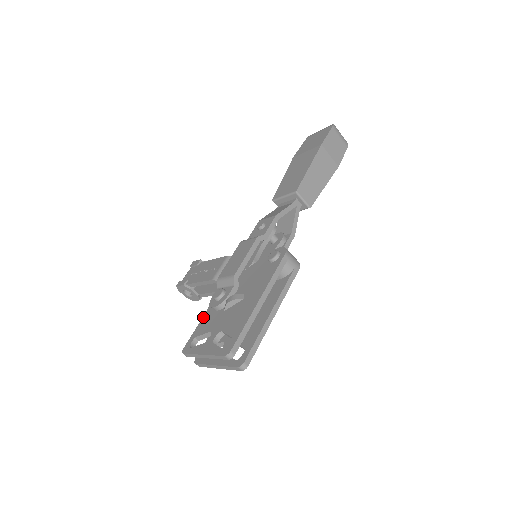
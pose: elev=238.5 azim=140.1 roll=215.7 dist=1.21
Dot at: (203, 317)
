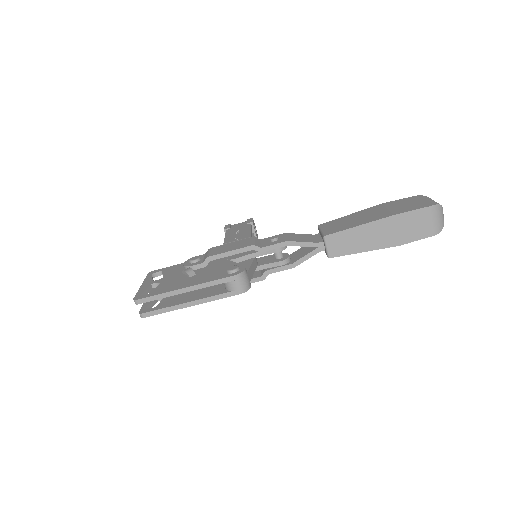
Dot at: (181, 263)
